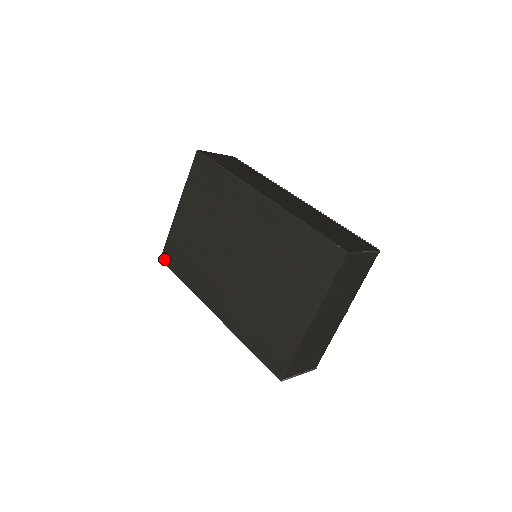
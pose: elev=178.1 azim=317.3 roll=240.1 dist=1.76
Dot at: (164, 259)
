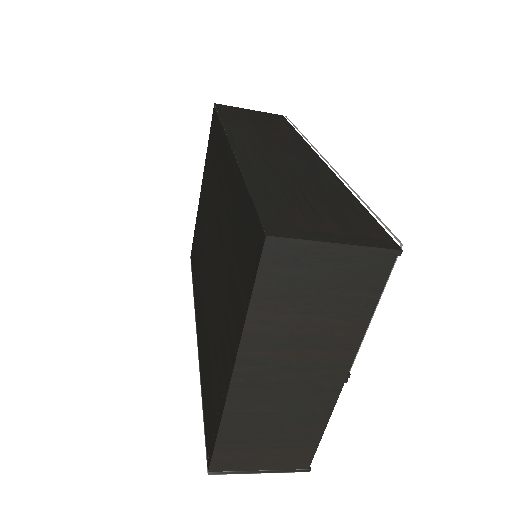
Dot at: (191, 257)
